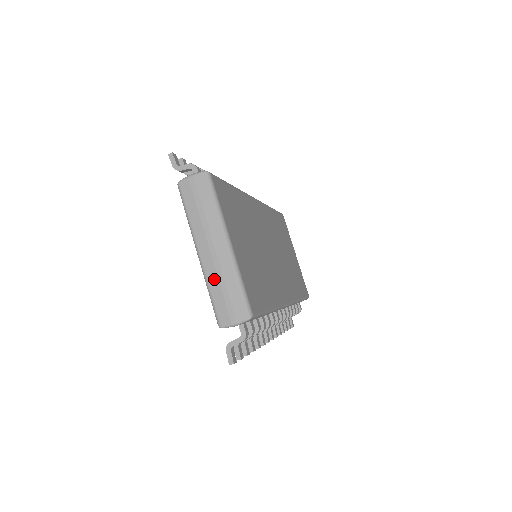
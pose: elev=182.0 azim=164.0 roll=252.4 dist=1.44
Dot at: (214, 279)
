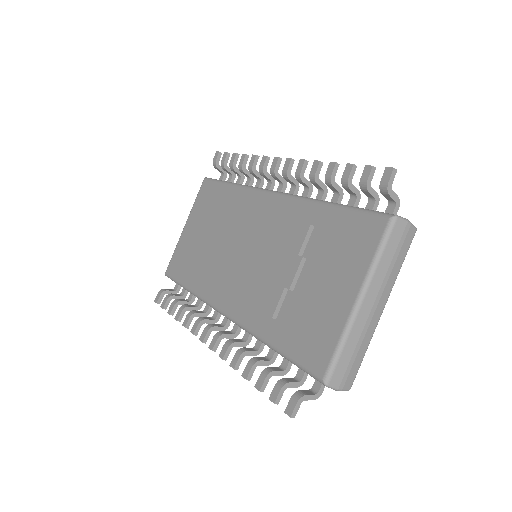
Dot at: (356, 336)
